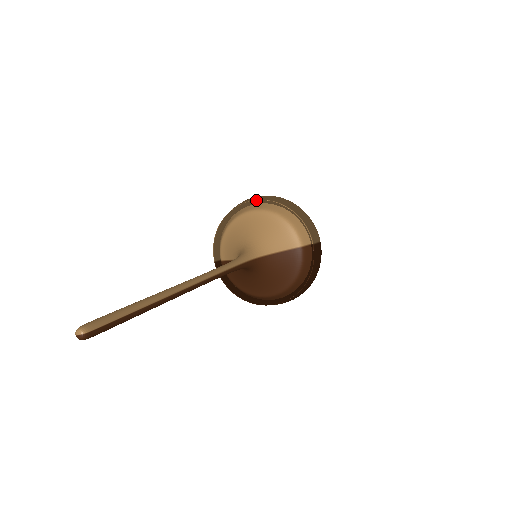
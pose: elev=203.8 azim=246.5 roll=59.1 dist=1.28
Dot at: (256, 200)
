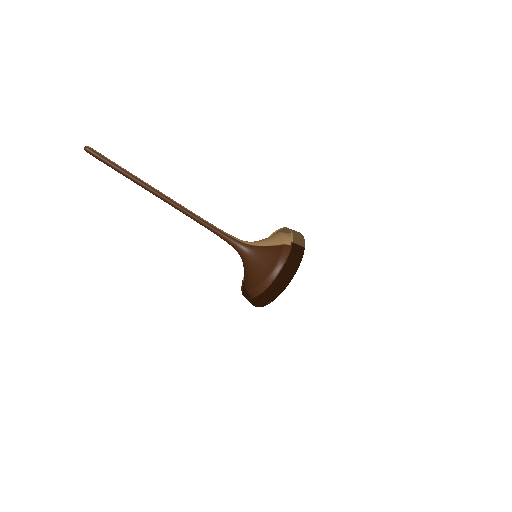
Dot at: occluded
